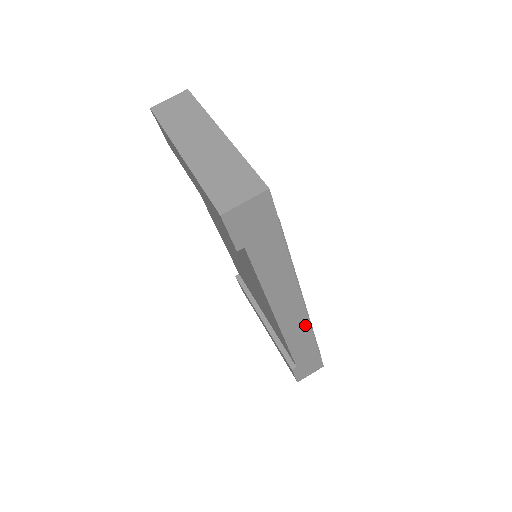
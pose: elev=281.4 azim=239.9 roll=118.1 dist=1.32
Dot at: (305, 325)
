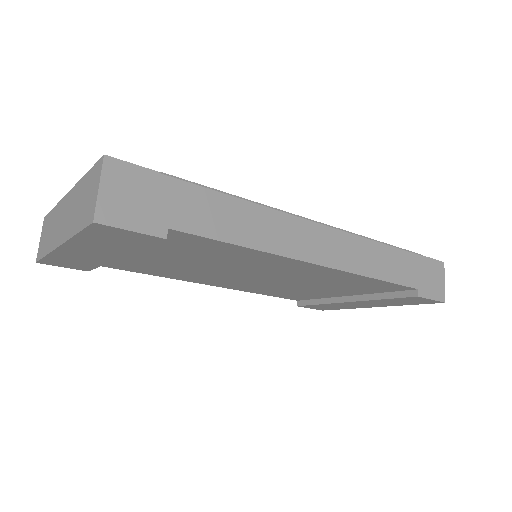
Dot at: (356, 242)
